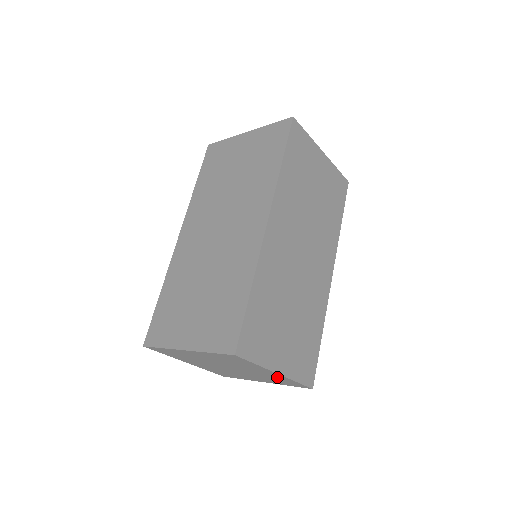
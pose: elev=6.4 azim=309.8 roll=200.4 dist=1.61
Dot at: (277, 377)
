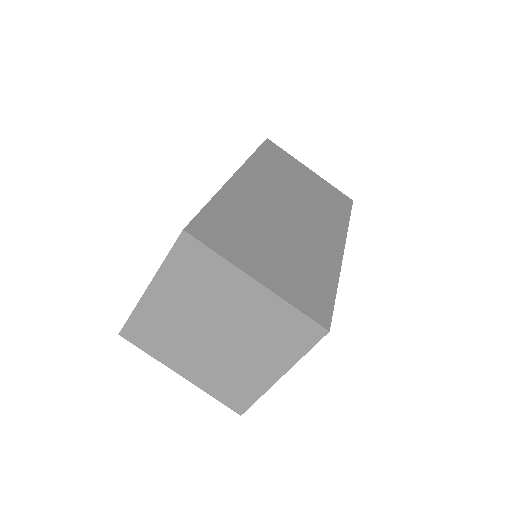
Dot at: (269, 309)
